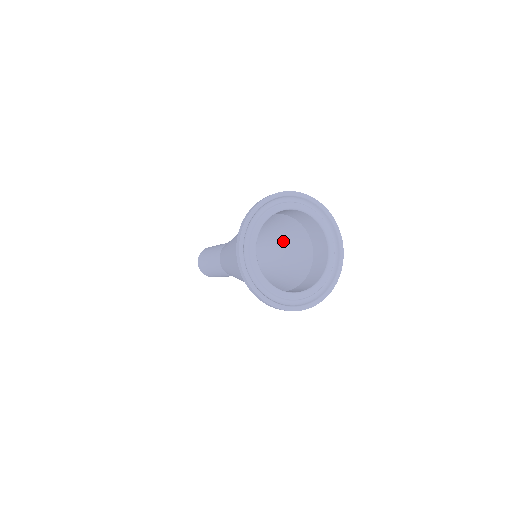
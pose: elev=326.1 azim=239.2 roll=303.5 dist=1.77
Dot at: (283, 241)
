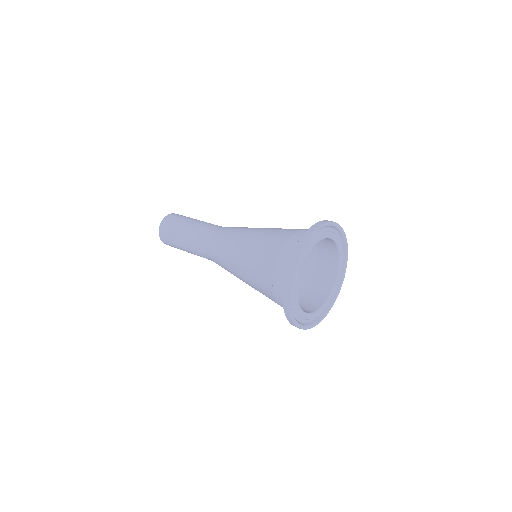
Dot at: occluded
